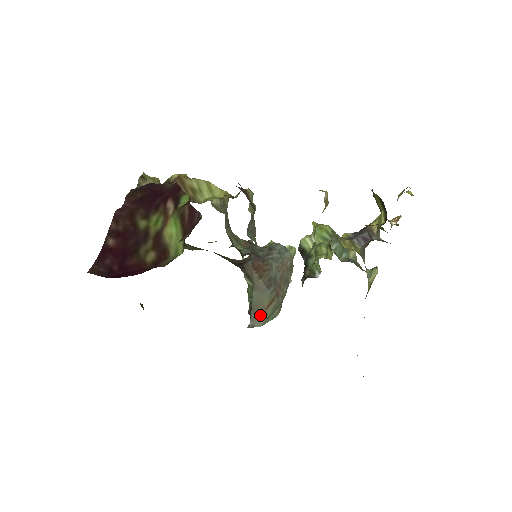
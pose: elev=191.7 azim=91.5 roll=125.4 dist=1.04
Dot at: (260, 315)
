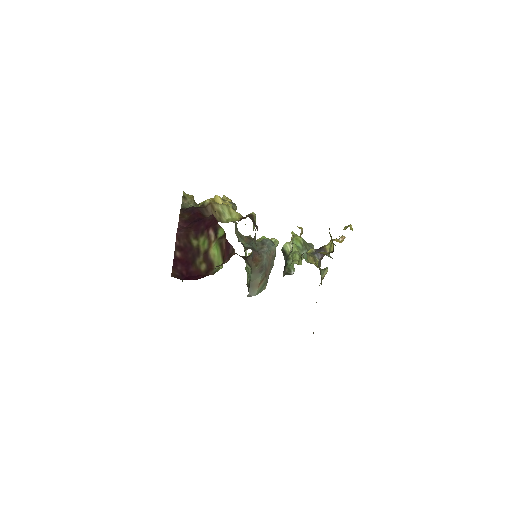
Dot at: (255, 289)
